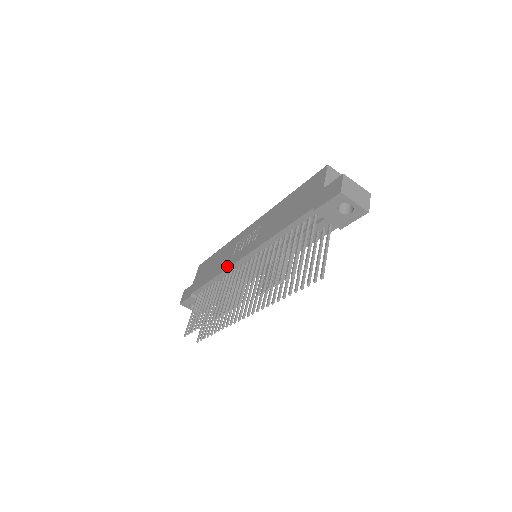
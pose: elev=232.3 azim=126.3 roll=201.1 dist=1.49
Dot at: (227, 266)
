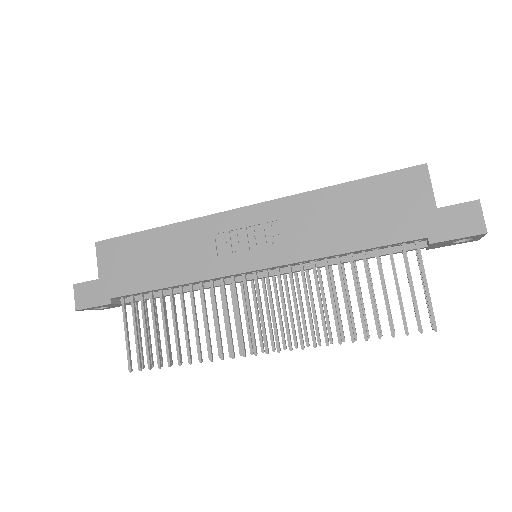
Dot at: (211, 274)
